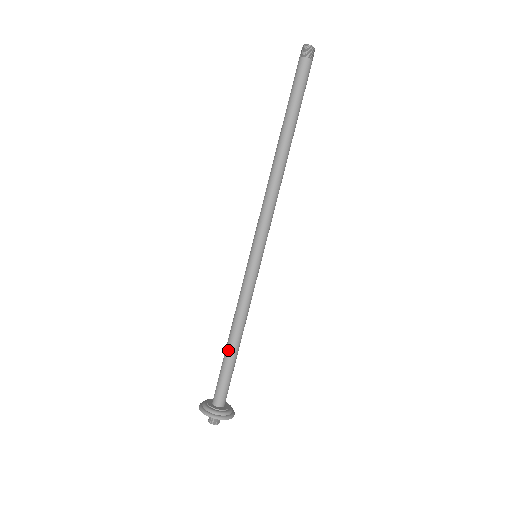
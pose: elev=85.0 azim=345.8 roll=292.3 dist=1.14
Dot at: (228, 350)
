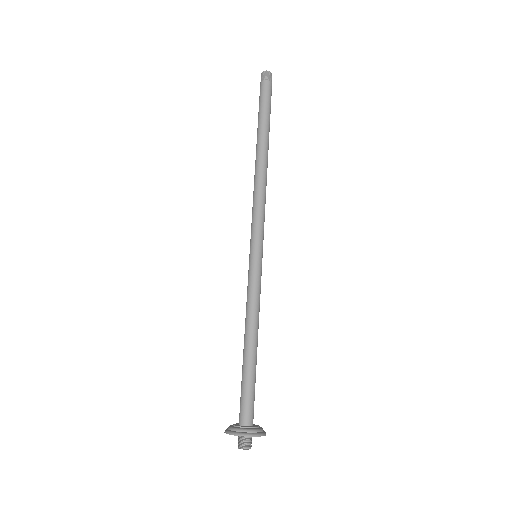
Dot at: (250, 358)
